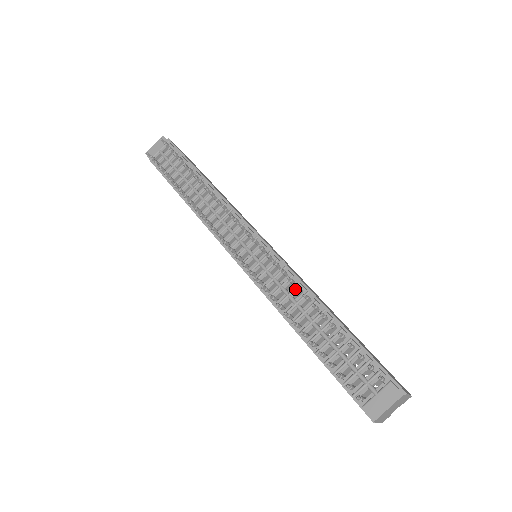
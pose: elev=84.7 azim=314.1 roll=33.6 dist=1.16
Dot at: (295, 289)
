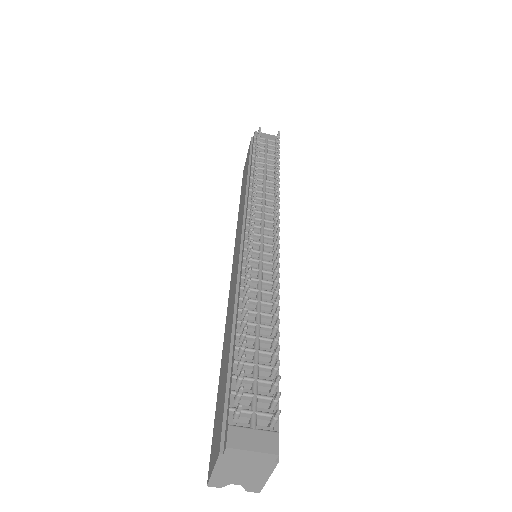
Dot at: (270, 292)
